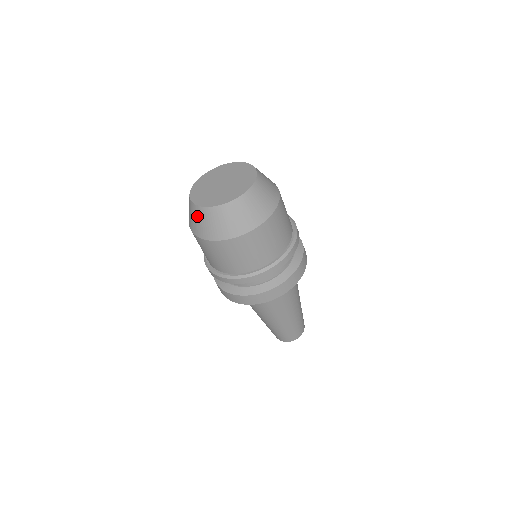
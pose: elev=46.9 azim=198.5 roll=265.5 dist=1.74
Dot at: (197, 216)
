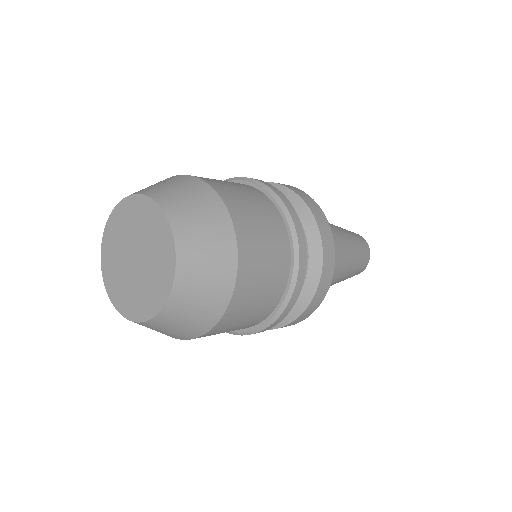
Dot at: occluded
